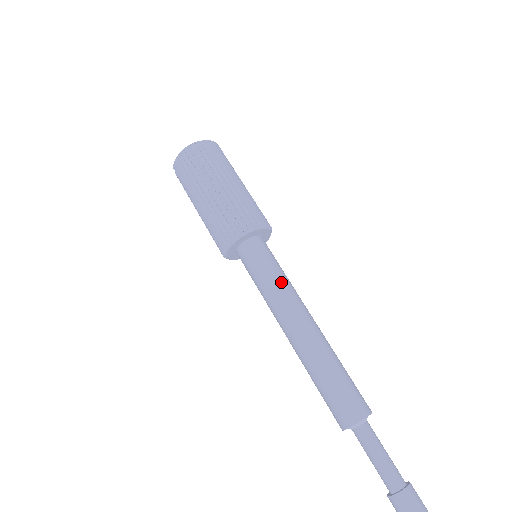
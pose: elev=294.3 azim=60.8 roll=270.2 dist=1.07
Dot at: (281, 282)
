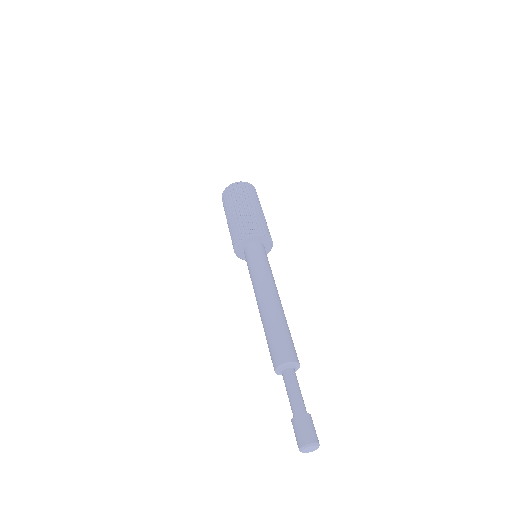
Dot at: (264, 270)
